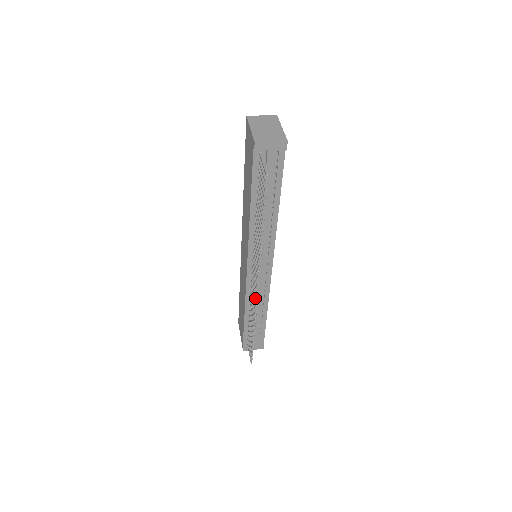
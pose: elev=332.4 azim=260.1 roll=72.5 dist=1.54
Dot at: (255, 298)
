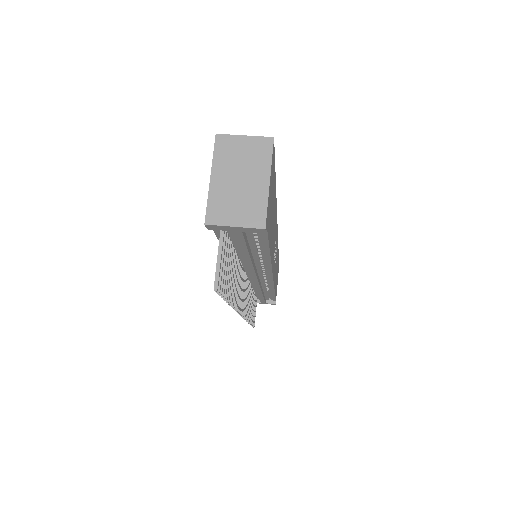
Dot at: occluded
